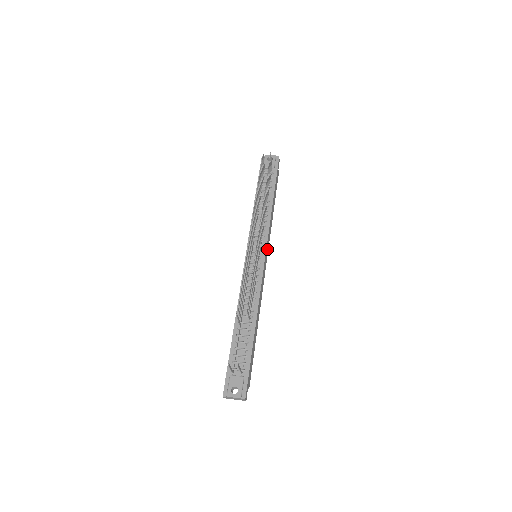
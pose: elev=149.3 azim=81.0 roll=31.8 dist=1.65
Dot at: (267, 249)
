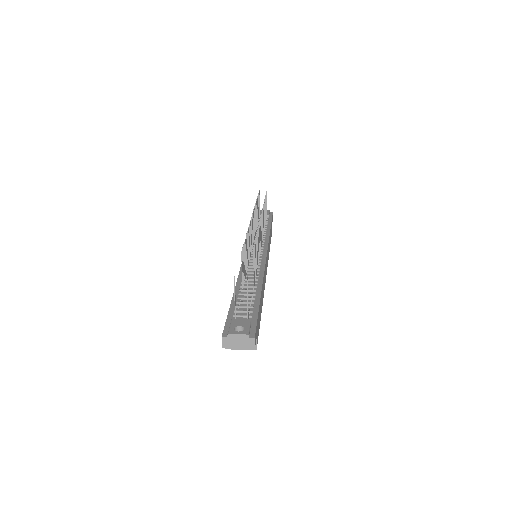
Dot at: occluded
